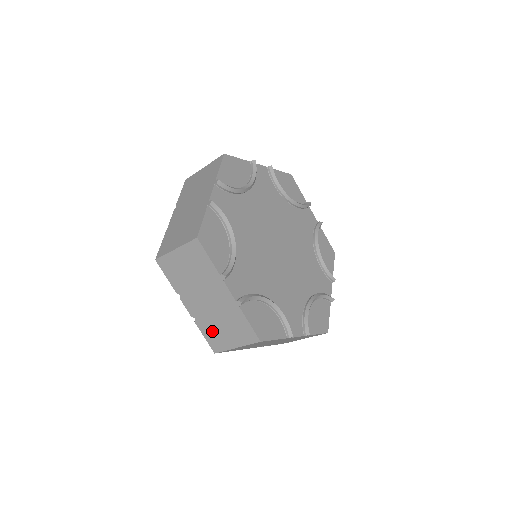
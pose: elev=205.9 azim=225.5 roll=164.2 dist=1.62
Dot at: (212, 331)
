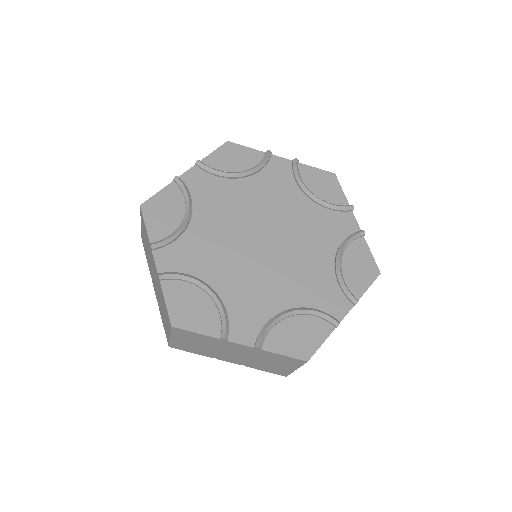
Dot at: (265, 367)
